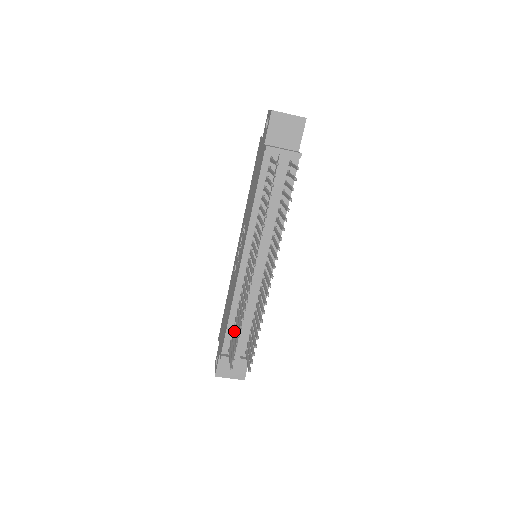
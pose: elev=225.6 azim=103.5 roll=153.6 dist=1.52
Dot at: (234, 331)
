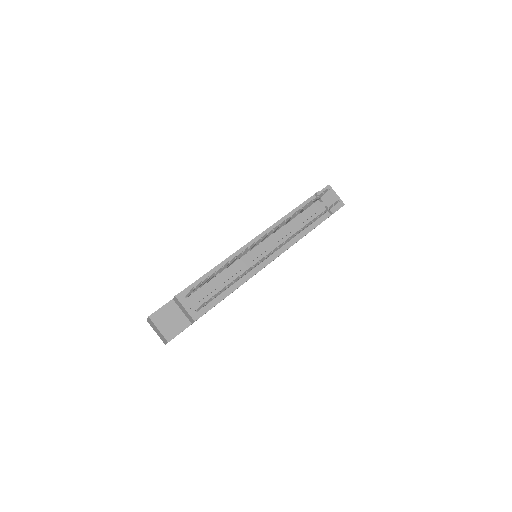
Dot at: occluded
